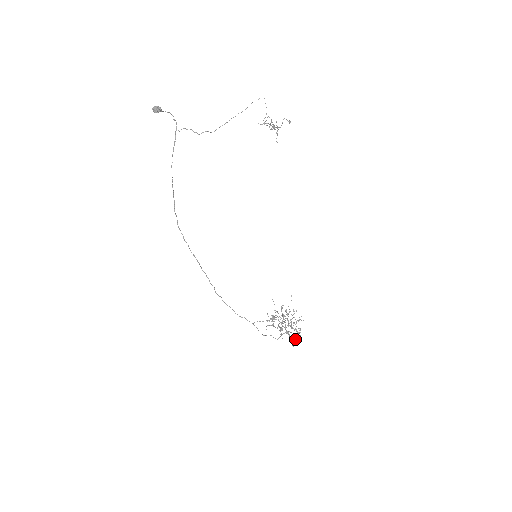
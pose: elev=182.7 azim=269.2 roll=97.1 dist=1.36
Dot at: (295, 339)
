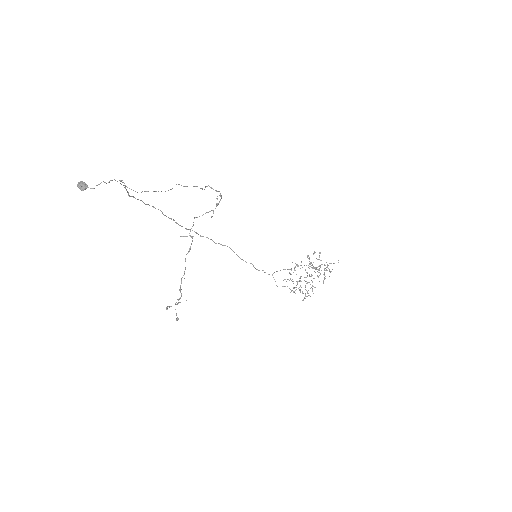
Dot at: (312, 290)
